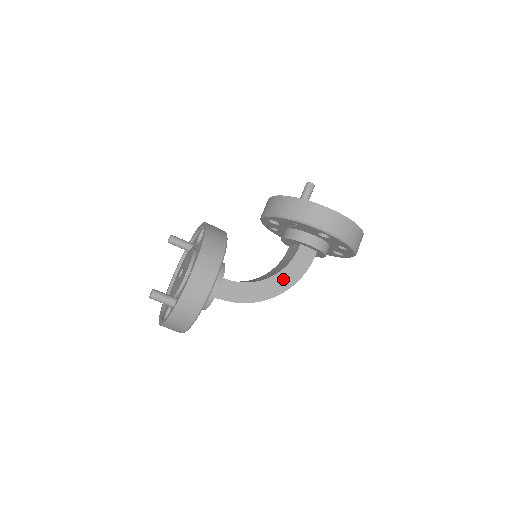
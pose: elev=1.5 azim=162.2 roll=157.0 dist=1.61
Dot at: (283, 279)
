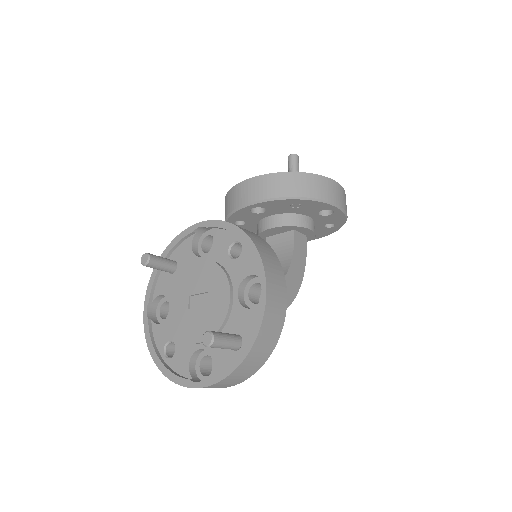
Dot at: (294, 275)
